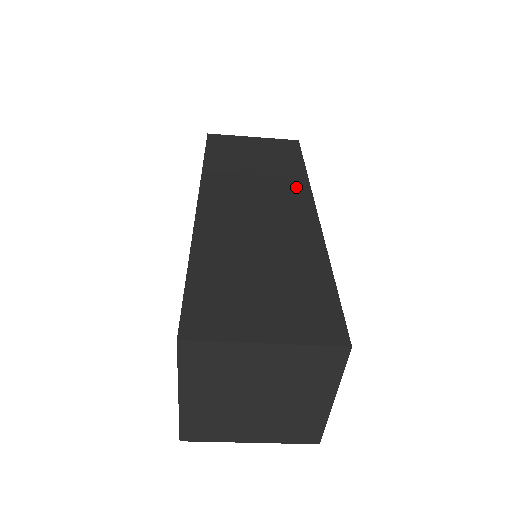
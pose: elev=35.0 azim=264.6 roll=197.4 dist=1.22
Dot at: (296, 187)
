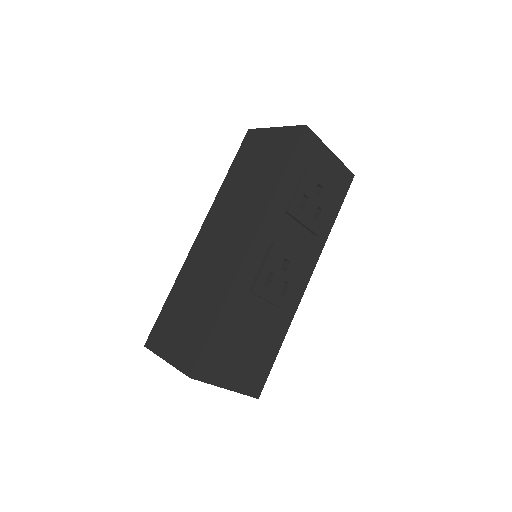
Dot at: (258, 211)
